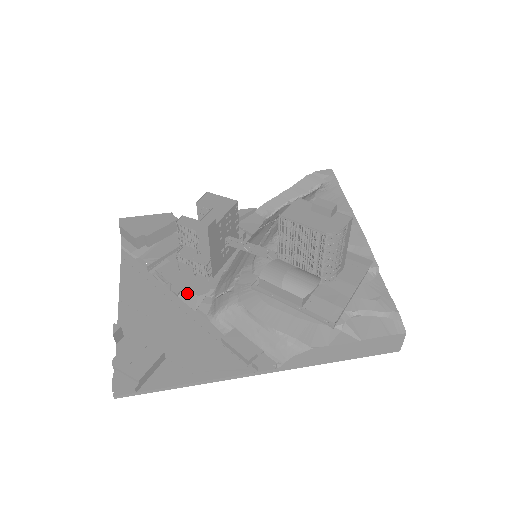
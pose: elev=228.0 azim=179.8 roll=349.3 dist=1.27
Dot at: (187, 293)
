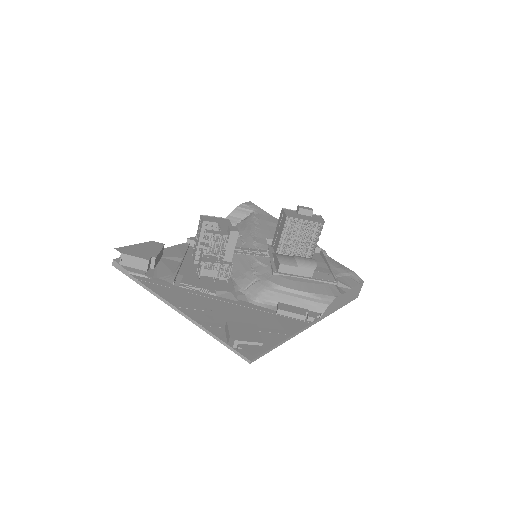
Dot at: (221, 292)
